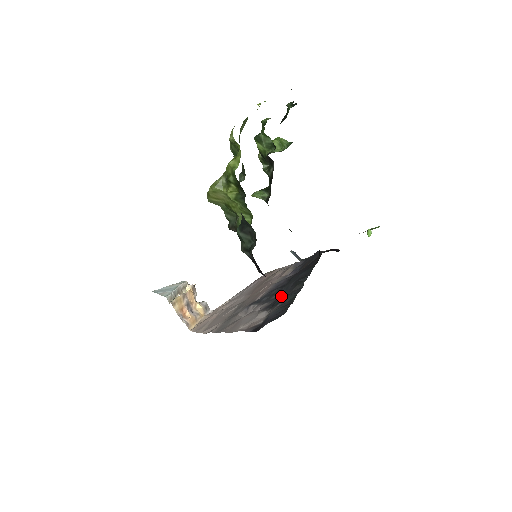
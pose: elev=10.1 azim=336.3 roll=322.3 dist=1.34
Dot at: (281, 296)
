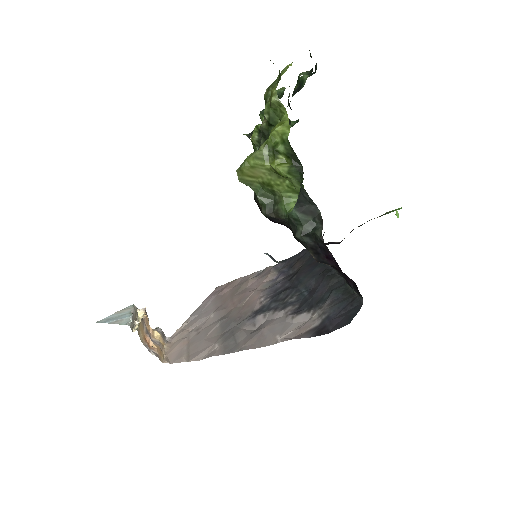
Dot at: (314, 294)
